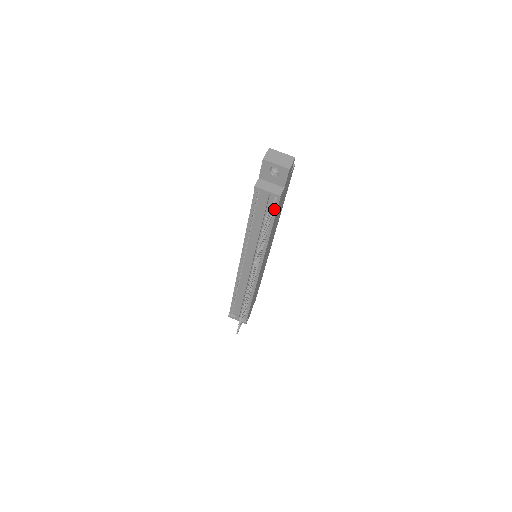
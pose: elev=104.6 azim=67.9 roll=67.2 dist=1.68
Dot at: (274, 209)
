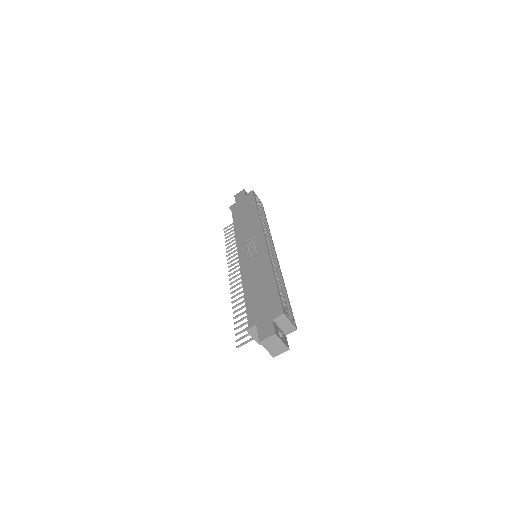
Dot at: occluded
